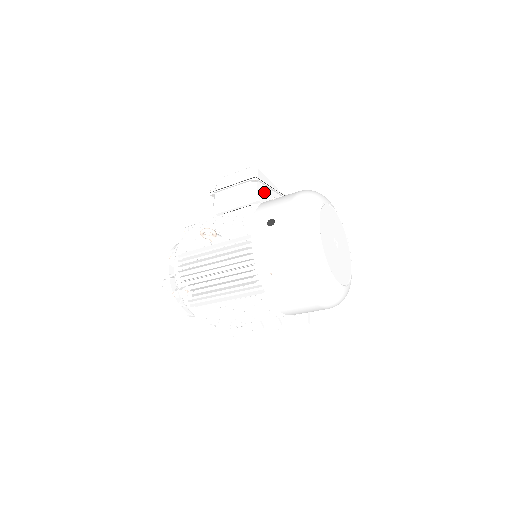
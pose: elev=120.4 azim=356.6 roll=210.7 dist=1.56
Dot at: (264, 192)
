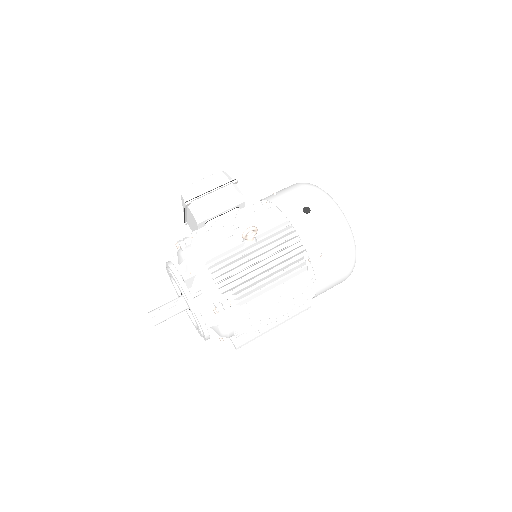
Dot at: occluded
